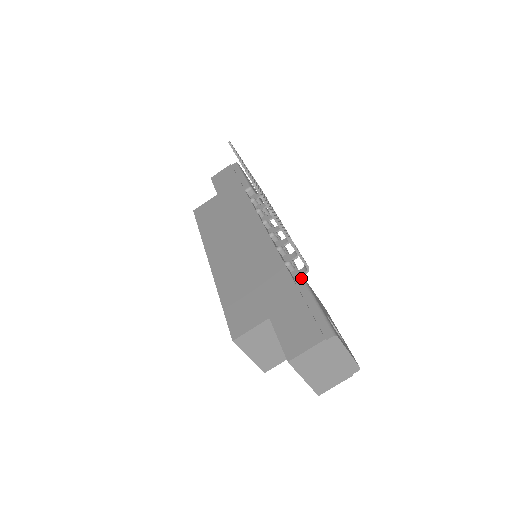
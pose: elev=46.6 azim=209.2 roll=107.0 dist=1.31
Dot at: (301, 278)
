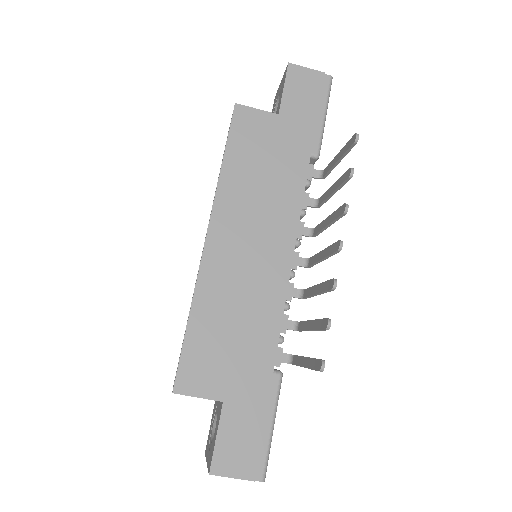
Dot at: (280, 380)
